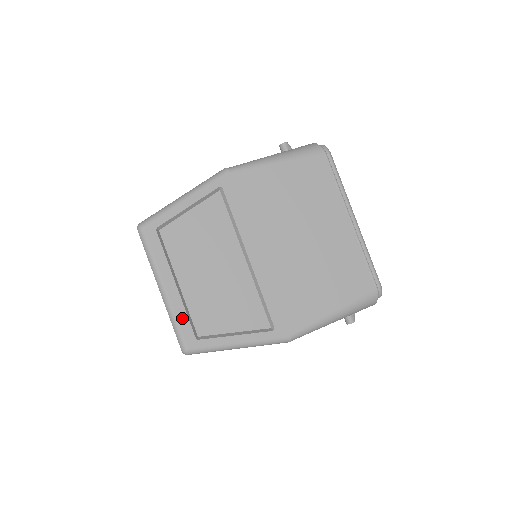
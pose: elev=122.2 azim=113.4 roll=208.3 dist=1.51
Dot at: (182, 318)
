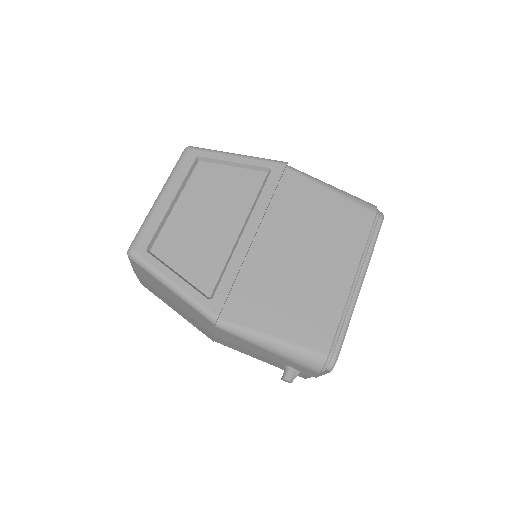
Dot at: (152, 226)
